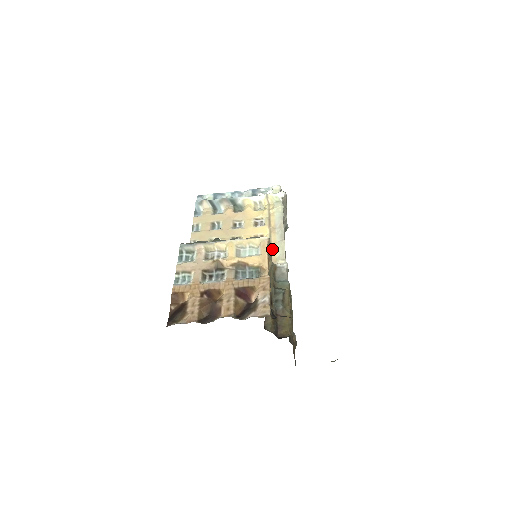
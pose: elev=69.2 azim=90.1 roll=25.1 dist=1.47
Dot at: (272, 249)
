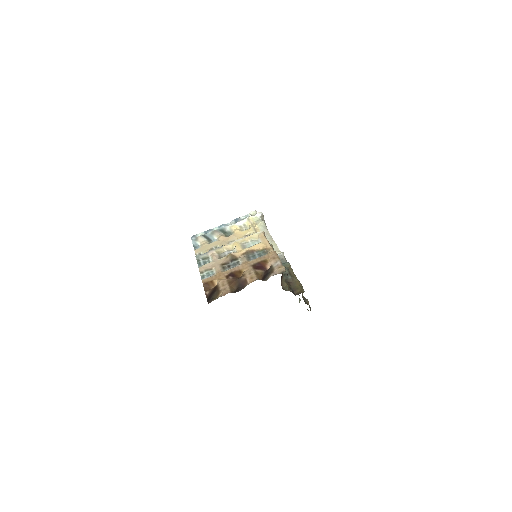
Dot at: occluded
